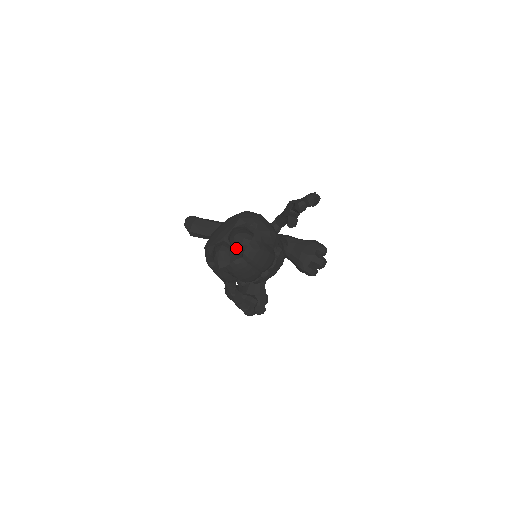
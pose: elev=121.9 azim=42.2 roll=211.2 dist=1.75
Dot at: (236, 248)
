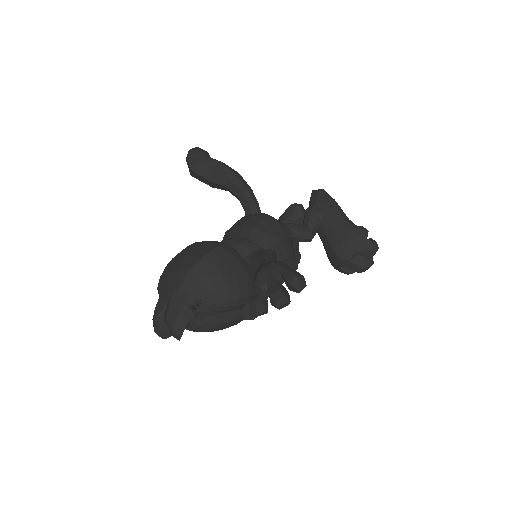
Dot at: occluded
